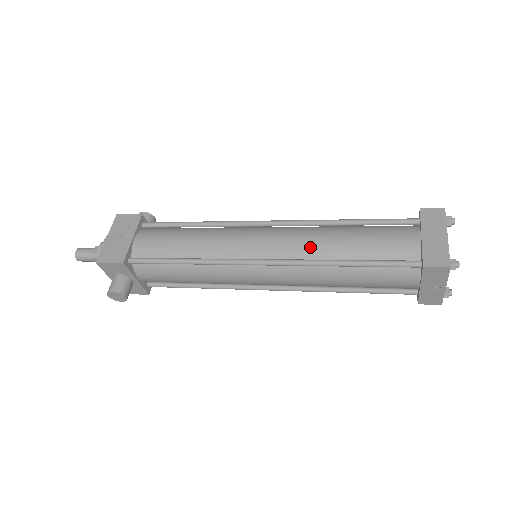
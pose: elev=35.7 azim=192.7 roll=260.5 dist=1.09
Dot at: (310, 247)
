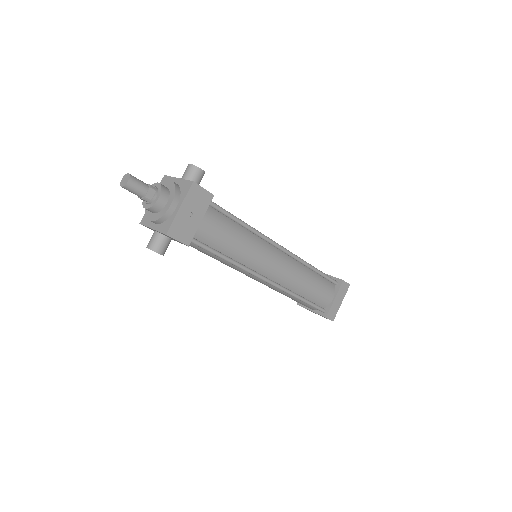
Dot at: (294, 283)
